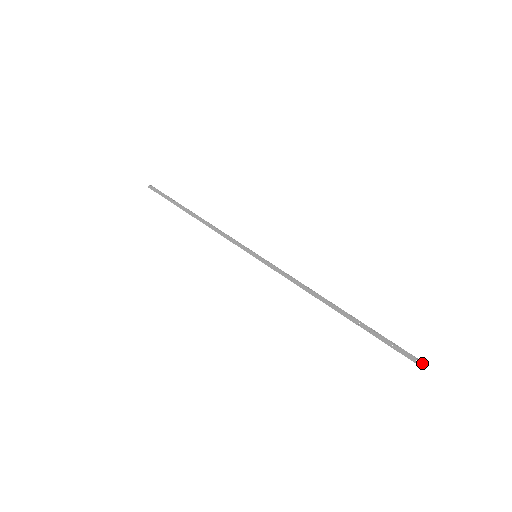
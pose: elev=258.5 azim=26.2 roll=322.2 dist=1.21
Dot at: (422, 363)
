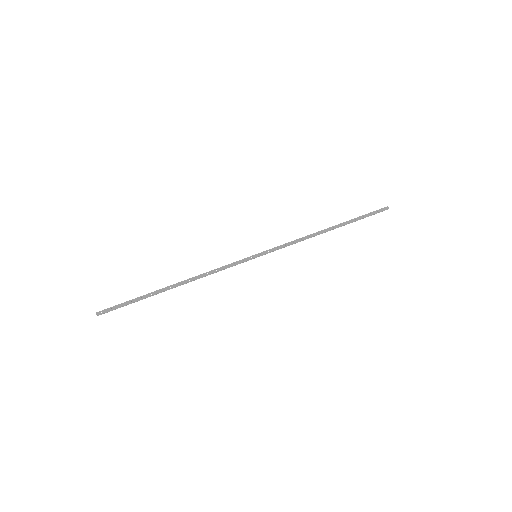
Dot at: occluded
